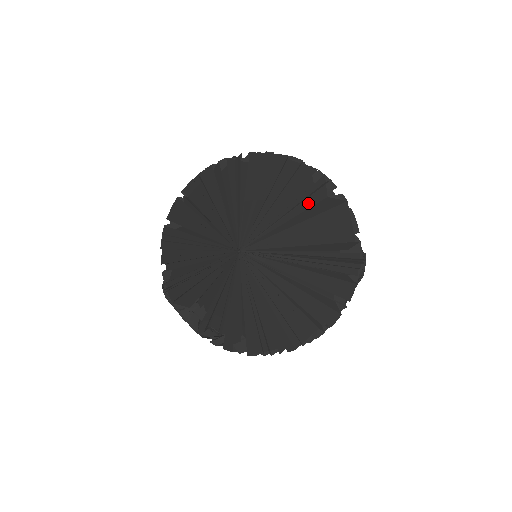
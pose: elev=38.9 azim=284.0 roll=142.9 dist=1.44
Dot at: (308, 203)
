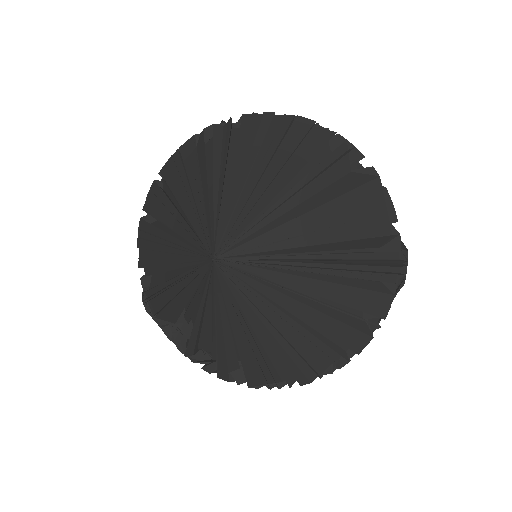
Dot at: (321, 182)
